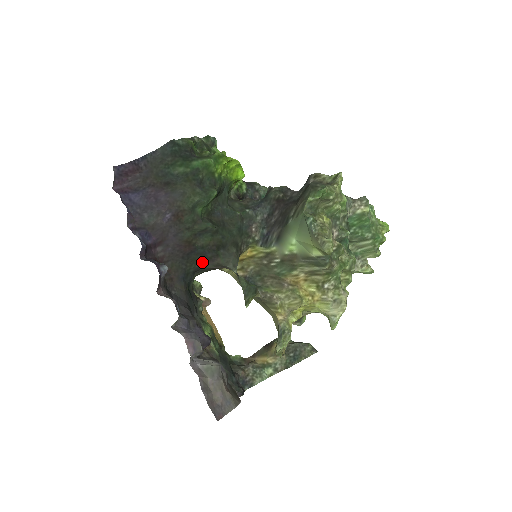
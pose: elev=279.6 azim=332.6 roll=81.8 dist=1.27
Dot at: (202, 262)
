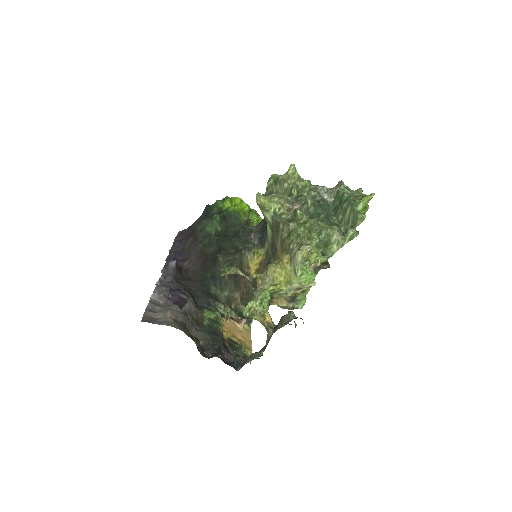
Dot at: (213, 266)
